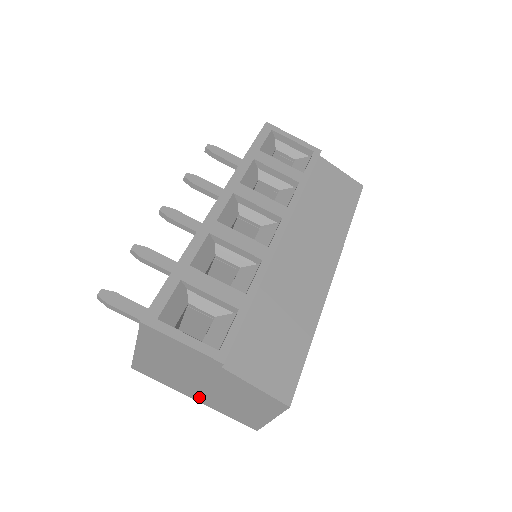
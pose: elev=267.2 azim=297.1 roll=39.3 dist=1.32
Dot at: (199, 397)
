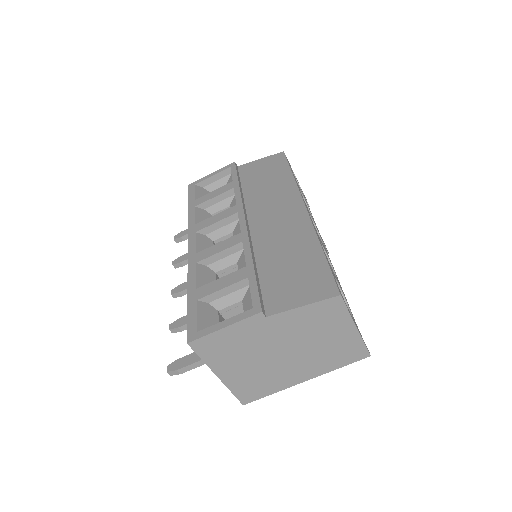
Dot at: (303, 373)
